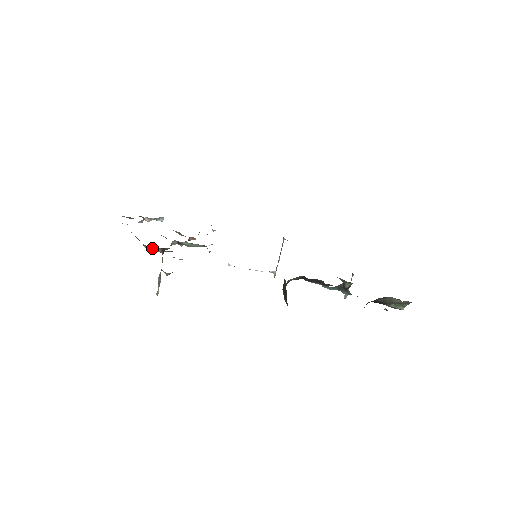
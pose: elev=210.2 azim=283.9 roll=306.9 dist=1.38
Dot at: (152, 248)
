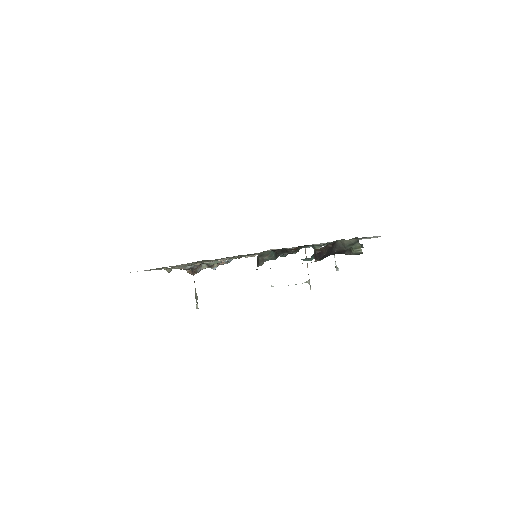
Dot at: (187, 272)
